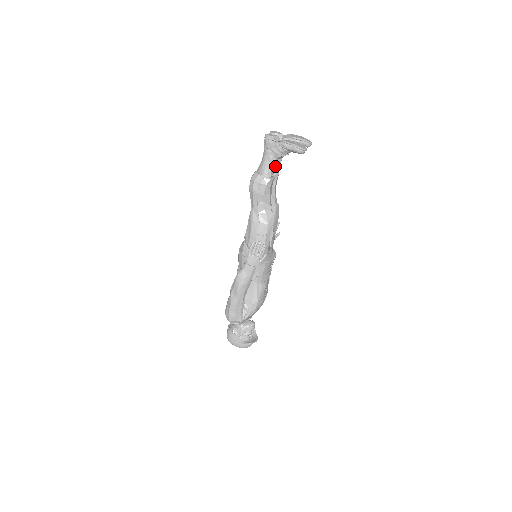
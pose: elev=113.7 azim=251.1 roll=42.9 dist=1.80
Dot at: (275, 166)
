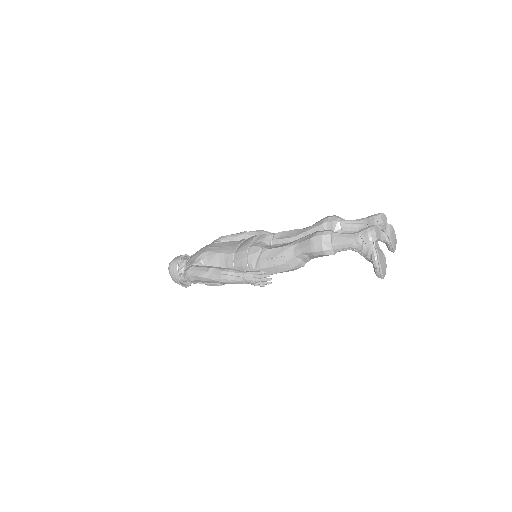
Dot at: occluded
